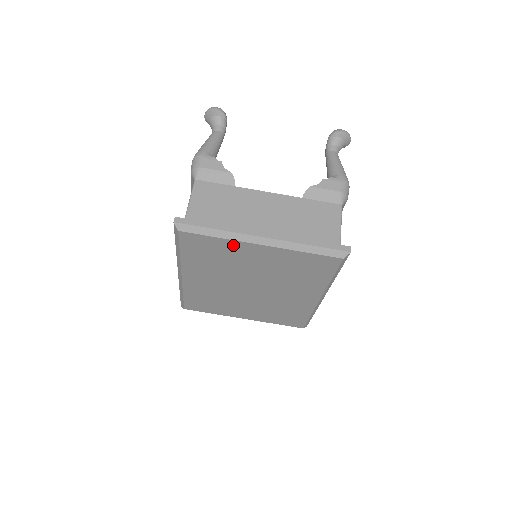
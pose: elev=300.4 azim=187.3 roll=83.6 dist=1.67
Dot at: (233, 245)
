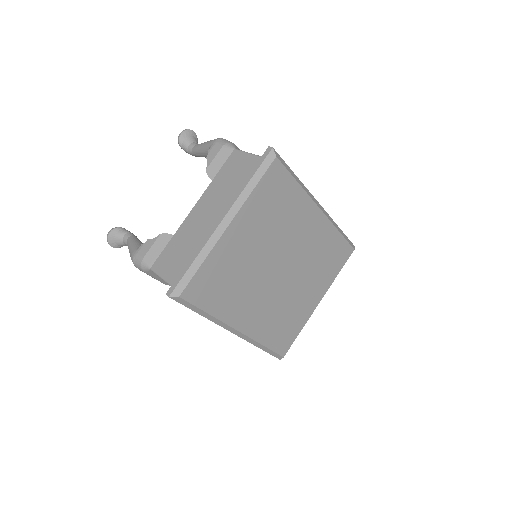
Dot at: (218, 254)
